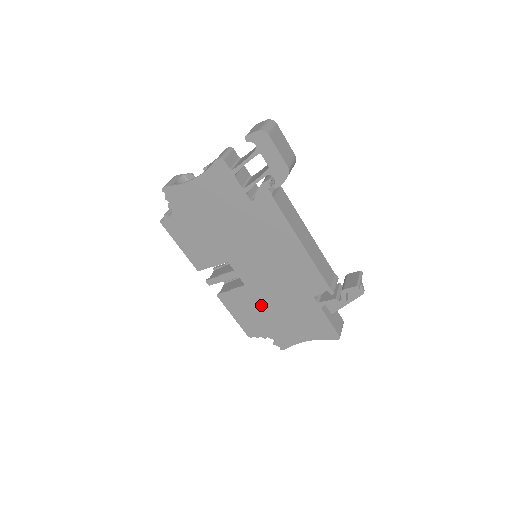
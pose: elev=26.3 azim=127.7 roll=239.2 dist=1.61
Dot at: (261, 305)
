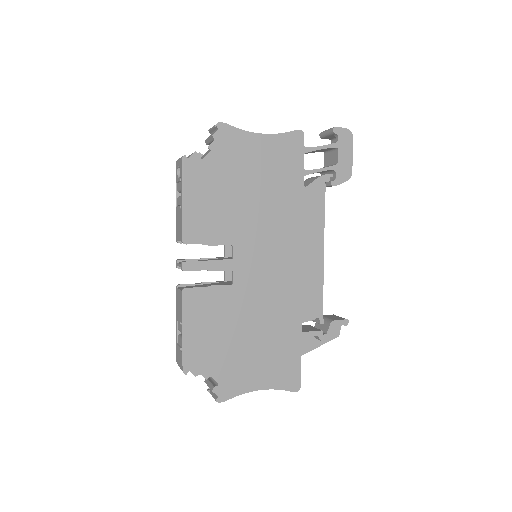
Dot at: (235, 320)
